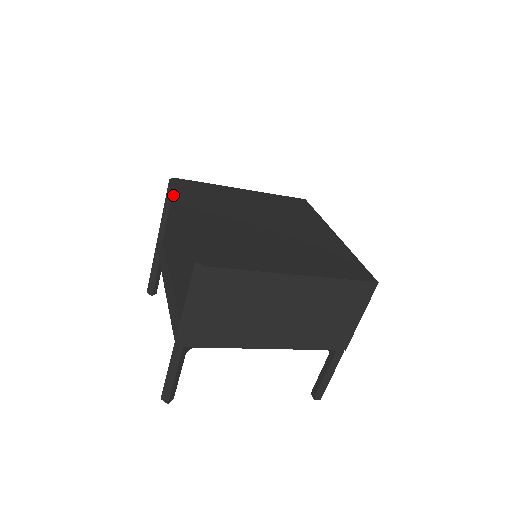
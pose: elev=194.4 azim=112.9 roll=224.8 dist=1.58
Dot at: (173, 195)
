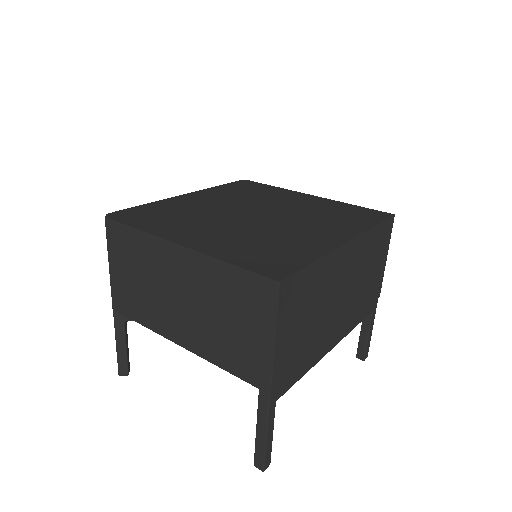
Dot at: occluded
